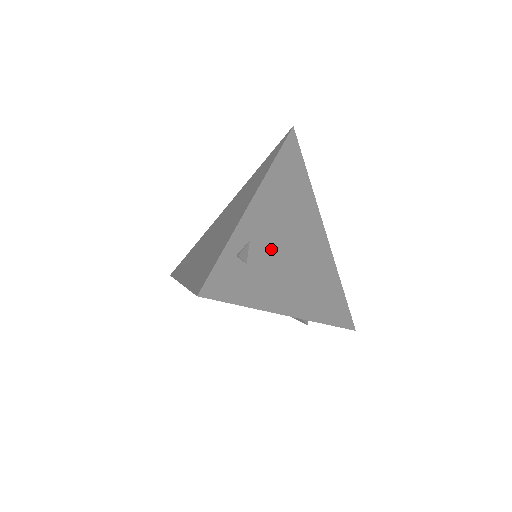
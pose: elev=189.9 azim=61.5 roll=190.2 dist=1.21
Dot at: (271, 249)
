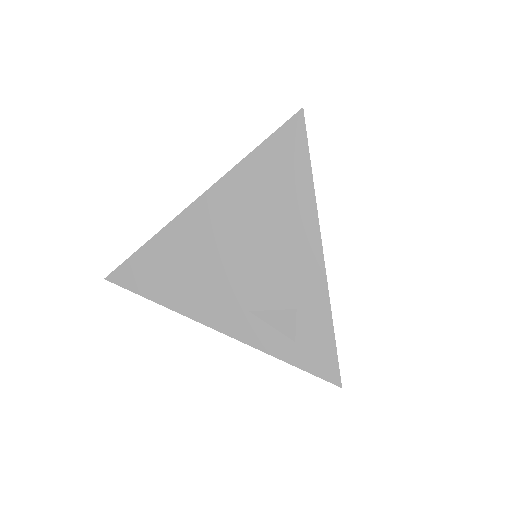
Dot at: occluded
